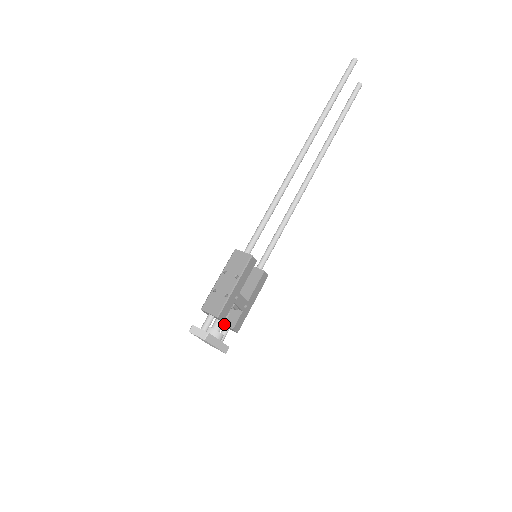
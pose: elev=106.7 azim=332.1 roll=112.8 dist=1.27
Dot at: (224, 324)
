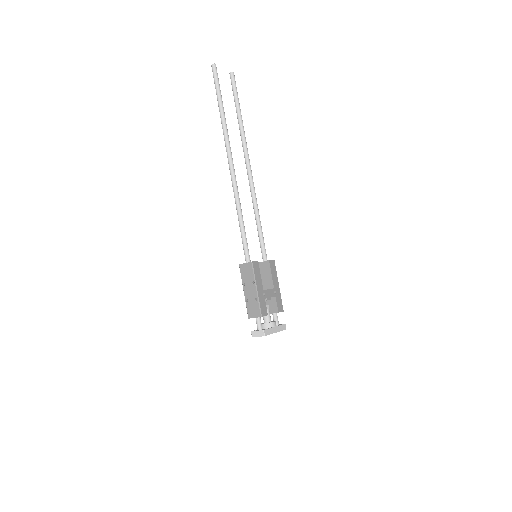
Dot at: (271, 313)
